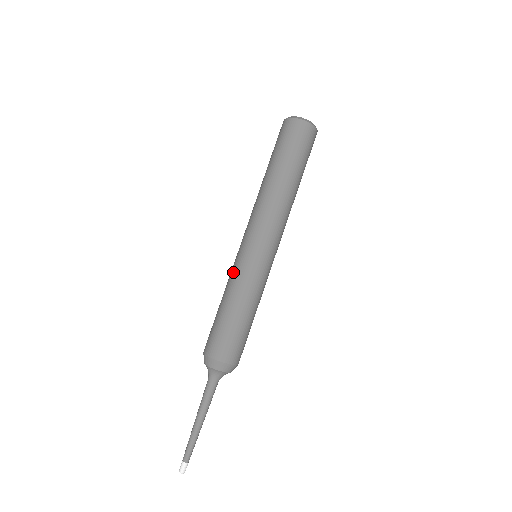
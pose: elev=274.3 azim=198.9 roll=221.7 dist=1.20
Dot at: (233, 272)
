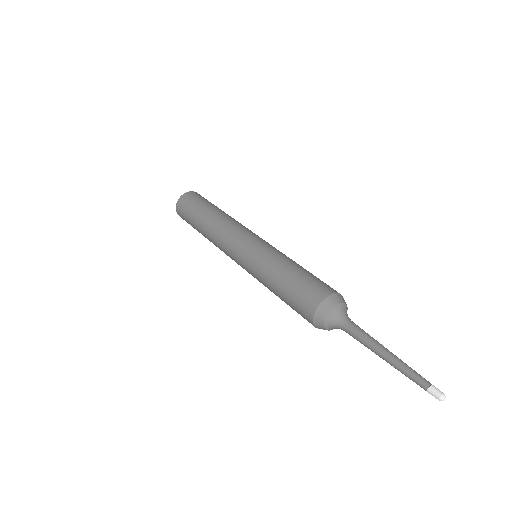
Dot at: (257, 264)
